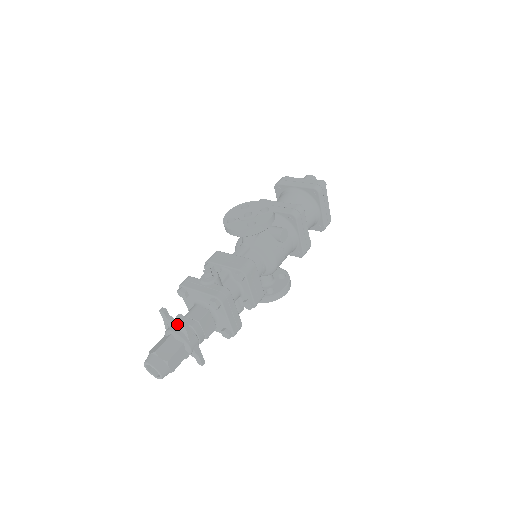
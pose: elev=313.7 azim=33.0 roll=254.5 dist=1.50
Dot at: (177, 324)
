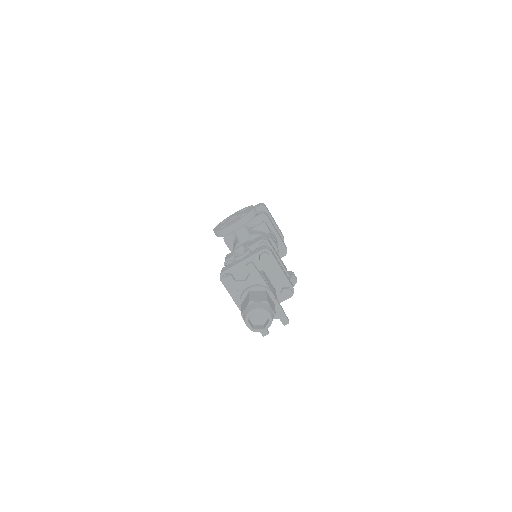
Dot at: (249, 278)
